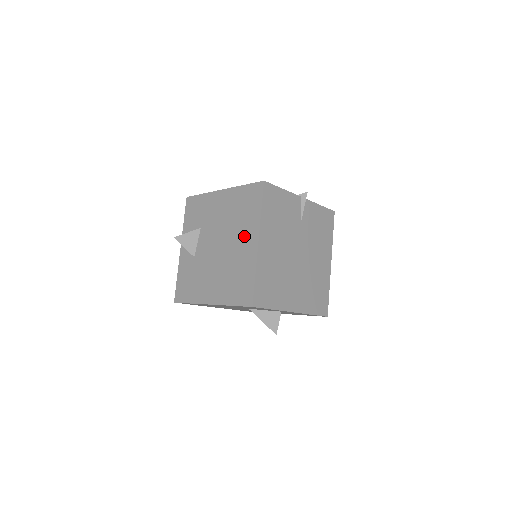
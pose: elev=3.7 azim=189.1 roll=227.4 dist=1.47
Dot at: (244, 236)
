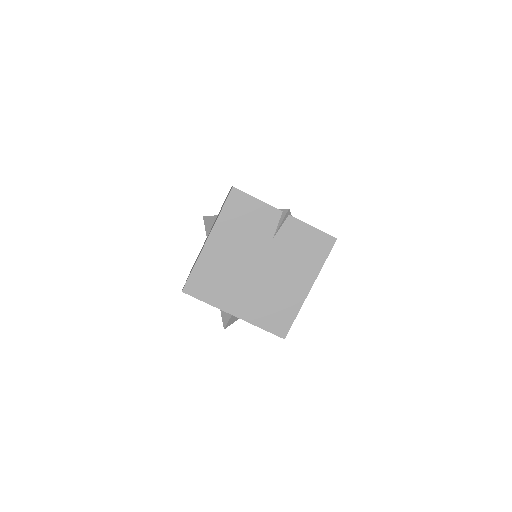
Dot at: occluded
